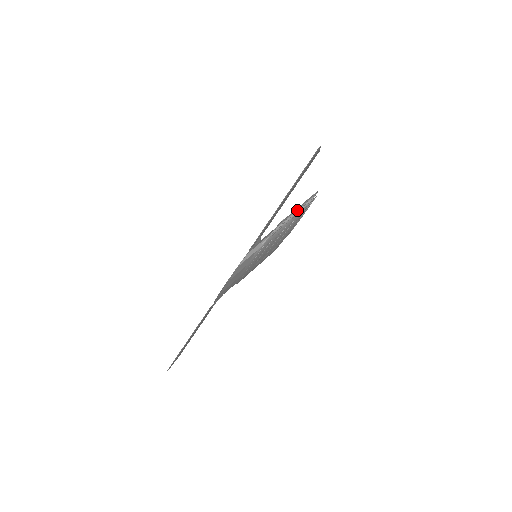
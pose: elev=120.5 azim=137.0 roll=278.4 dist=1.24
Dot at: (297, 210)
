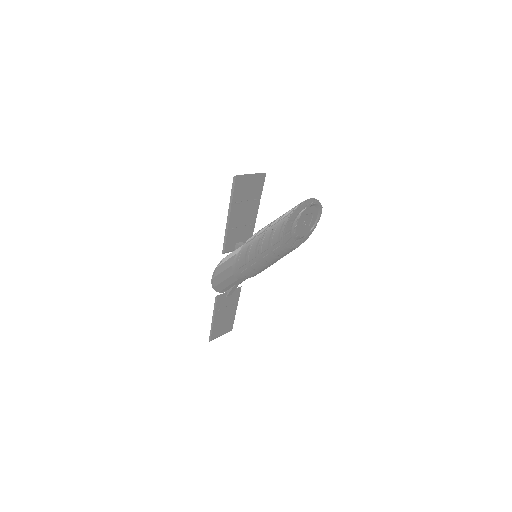
Dot at: (277, 219)
